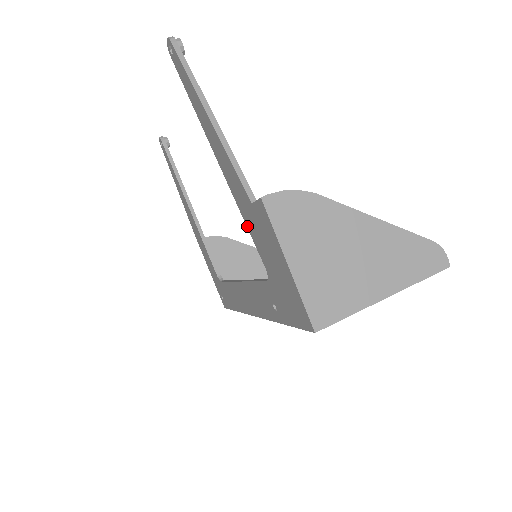
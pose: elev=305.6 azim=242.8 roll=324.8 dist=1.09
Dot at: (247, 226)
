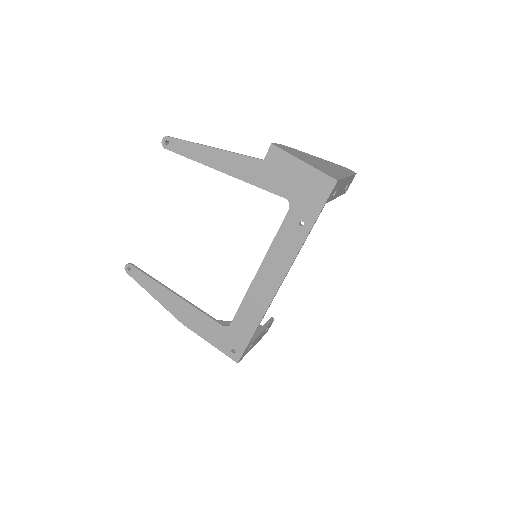
Dot at: (261, 187)
